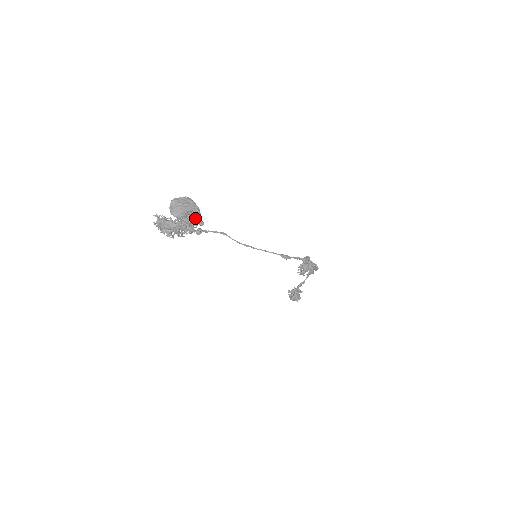
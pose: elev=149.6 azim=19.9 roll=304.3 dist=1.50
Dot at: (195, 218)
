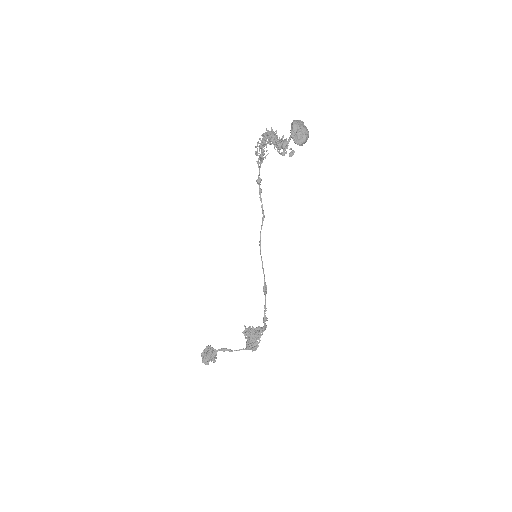
Dot at: (298, 140)
